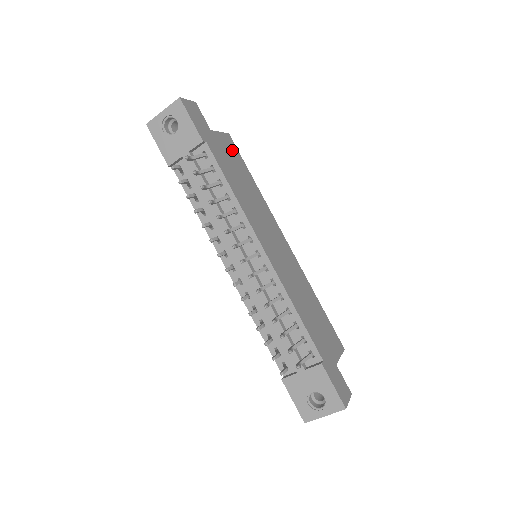
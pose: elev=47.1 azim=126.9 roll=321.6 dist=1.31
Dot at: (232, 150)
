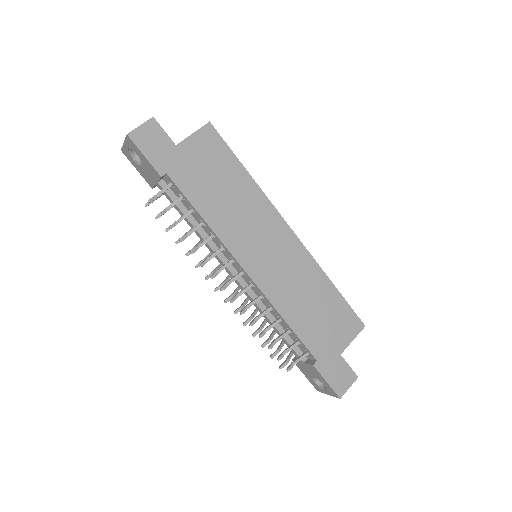
Dot at: (212, 148)
